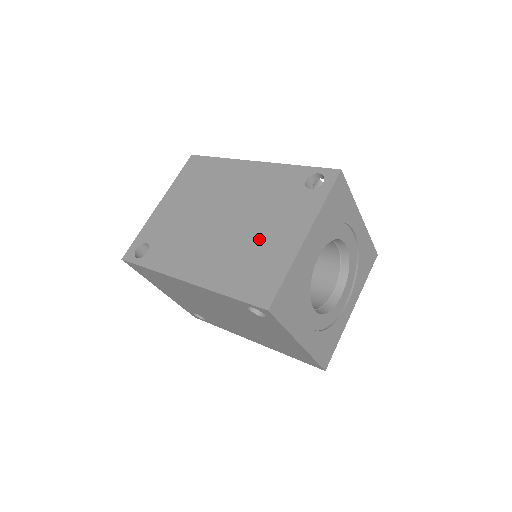
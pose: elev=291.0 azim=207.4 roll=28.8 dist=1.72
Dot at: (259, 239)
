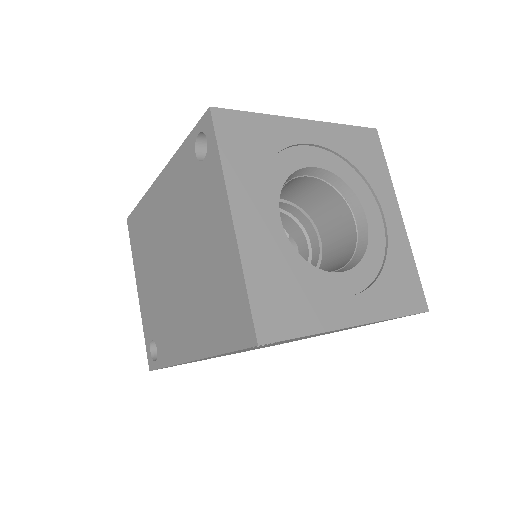
Dot at: (205, 262)
